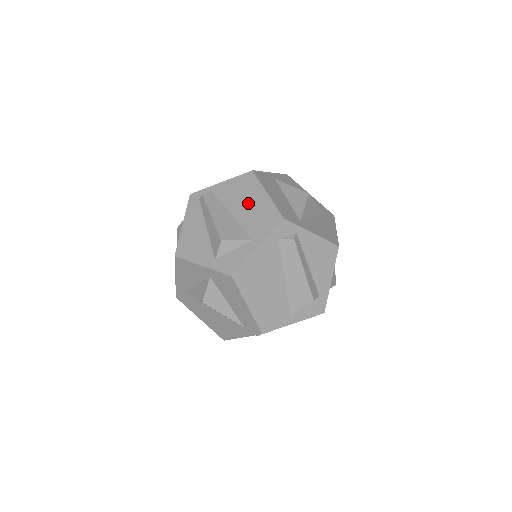
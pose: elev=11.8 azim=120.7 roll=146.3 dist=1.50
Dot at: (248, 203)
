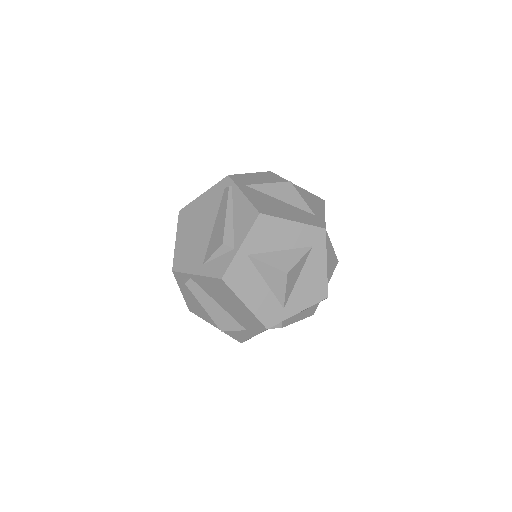
Dot at: (230, 304)
